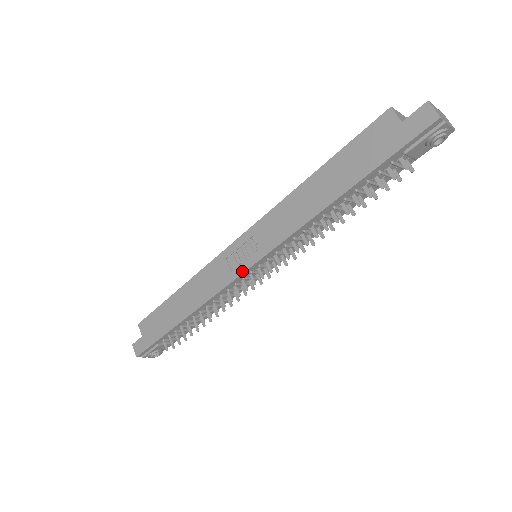
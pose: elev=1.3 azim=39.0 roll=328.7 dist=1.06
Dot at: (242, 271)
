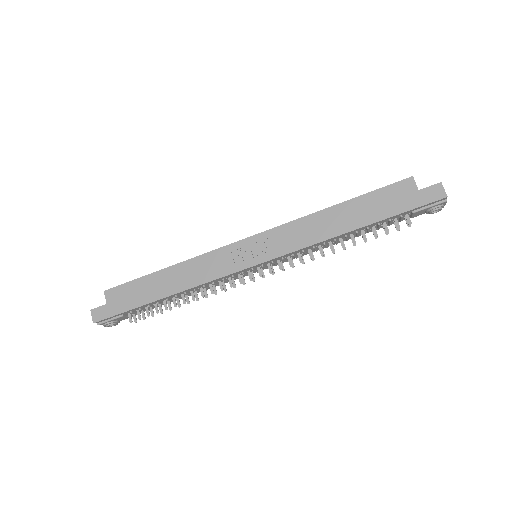
Dot at: (247, 266)
